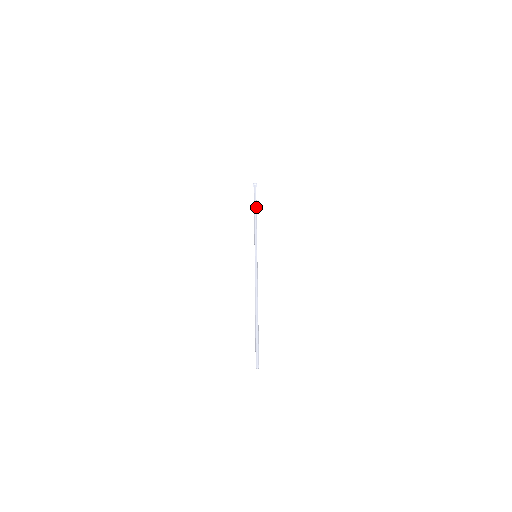
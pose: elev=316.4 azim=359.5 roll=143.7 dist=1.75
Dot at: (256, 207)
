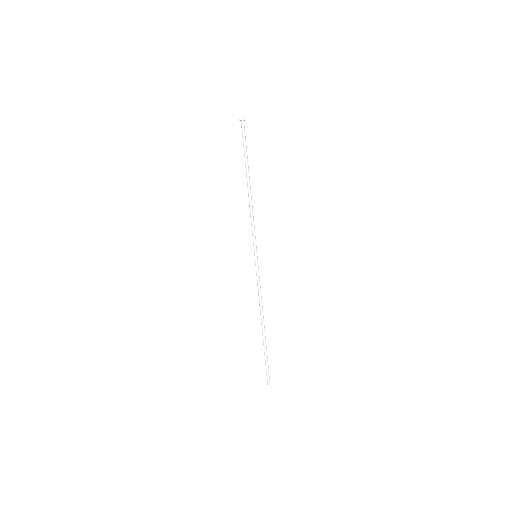
Dot at: occluded
